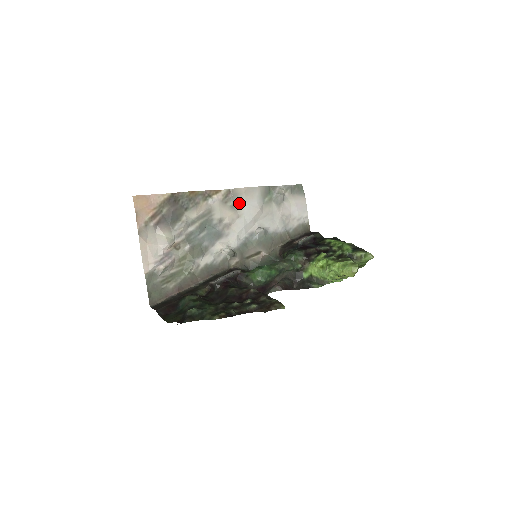
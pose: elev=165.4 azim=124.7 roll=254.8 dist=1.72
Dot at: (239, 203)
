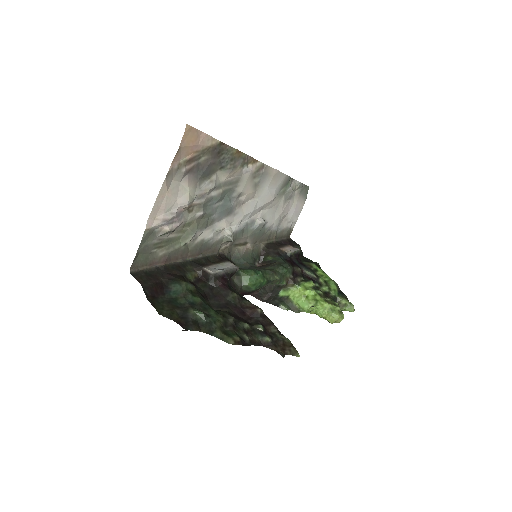
Dot at: (263, 184)
